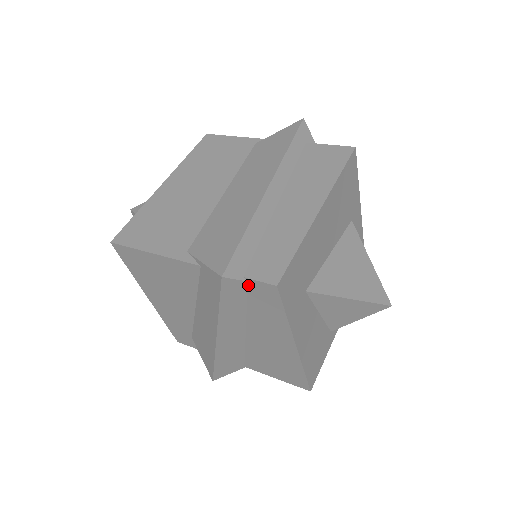
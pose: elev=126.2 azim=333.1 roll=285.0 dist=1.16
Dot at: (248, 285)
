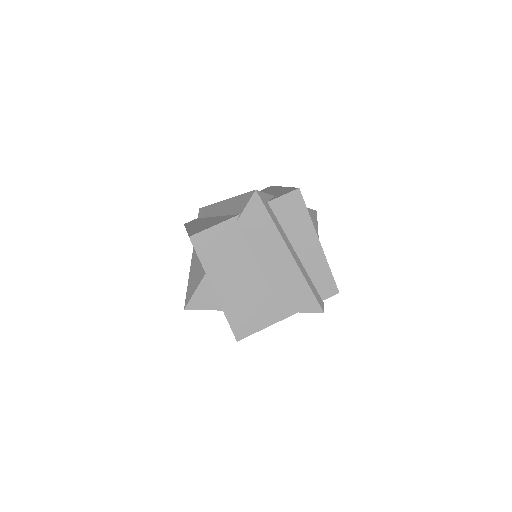
Dot at: occluded
